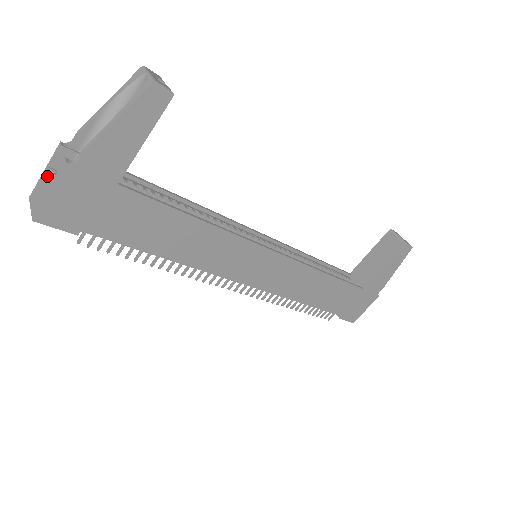
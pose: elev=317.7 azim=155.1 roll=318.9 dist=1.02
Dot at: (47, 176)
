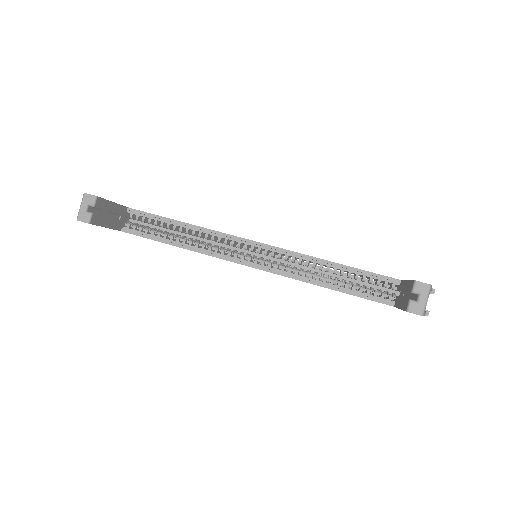
Dot at: occluded
